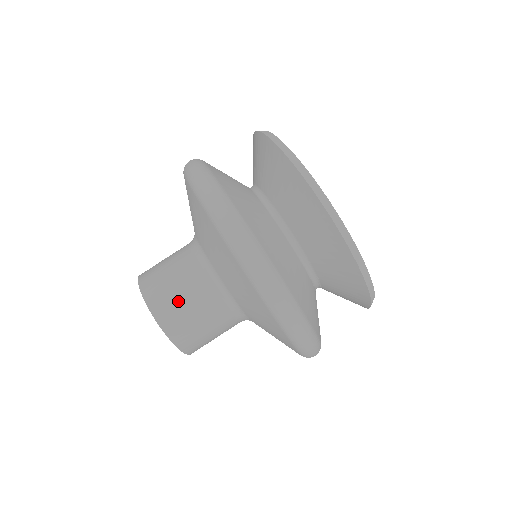
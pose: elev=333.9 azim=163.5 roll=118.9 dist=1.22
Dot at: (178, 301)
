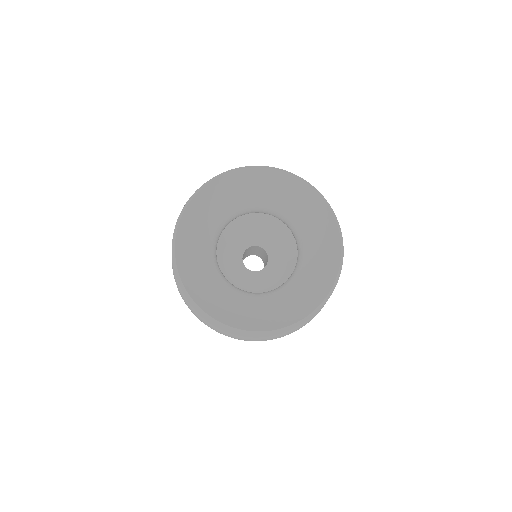
Dot at: occluded
